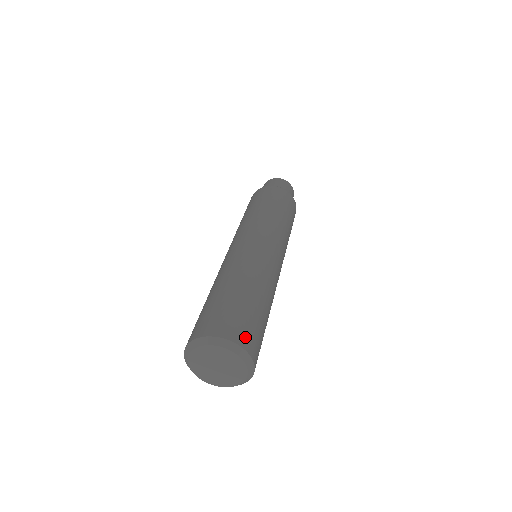
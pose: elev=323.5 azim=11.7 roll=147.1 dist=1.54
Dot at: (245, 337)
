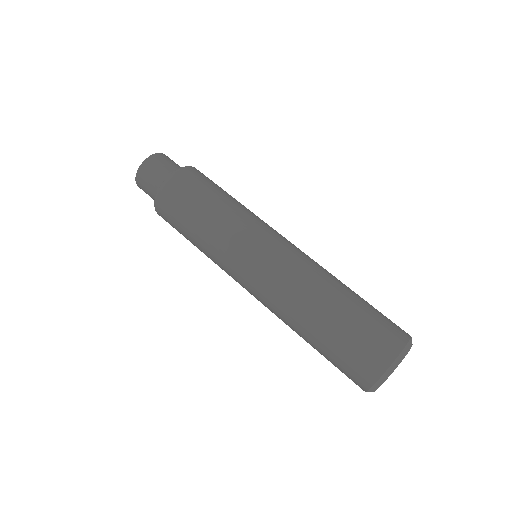
Dot at: (379, 355)
